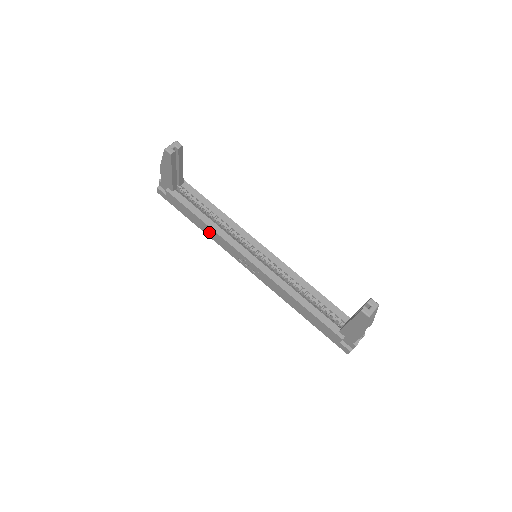
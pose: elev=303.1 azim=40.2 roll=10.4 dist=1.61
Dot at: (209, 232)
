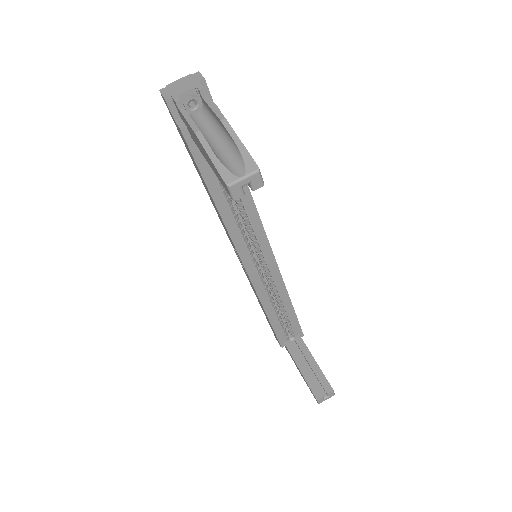
Dot at: (214, 206)
